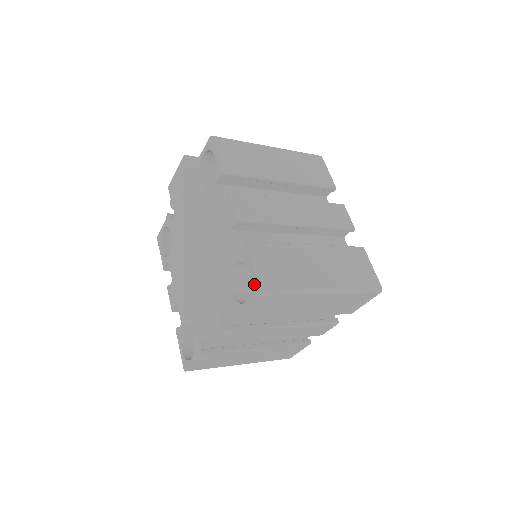
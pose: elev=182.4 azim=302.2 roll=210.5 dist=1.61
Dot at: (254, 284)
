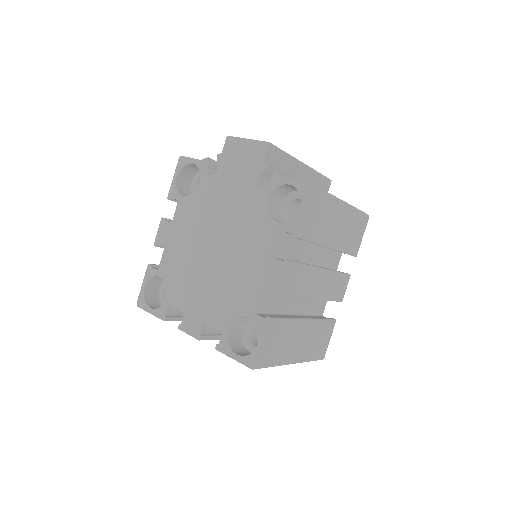
Dot at: (254, 356)
